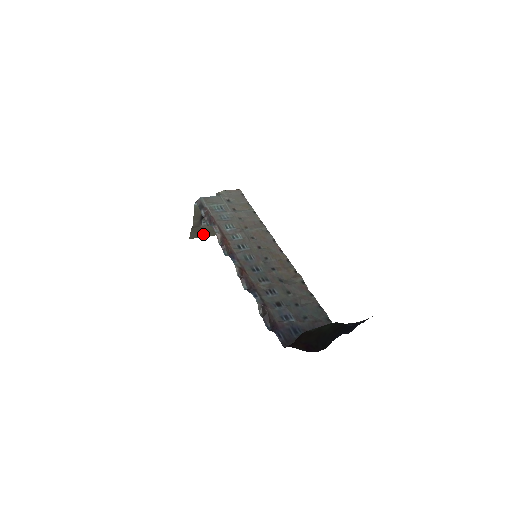
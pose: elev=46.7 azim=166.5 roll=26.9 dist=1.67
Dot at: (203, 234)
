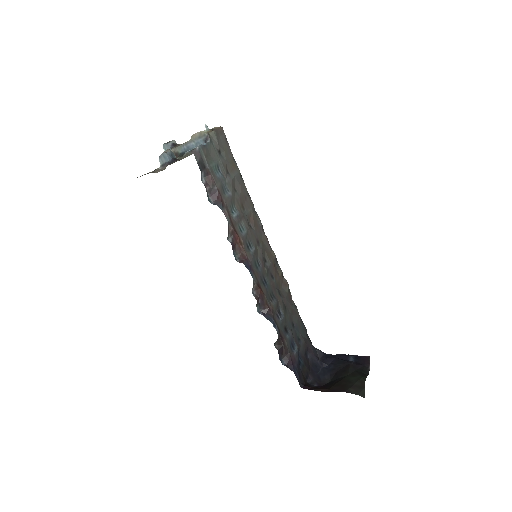
Dot at: occluded
